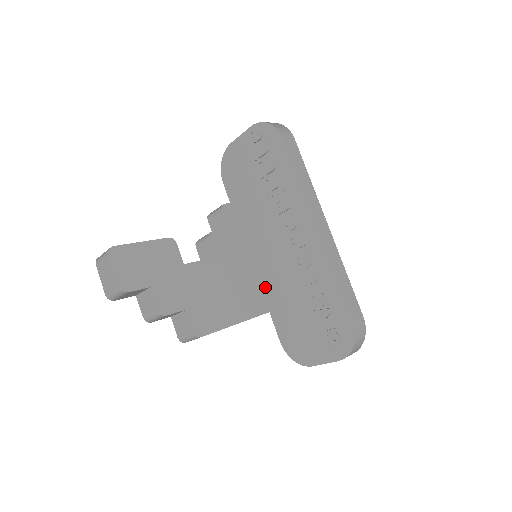
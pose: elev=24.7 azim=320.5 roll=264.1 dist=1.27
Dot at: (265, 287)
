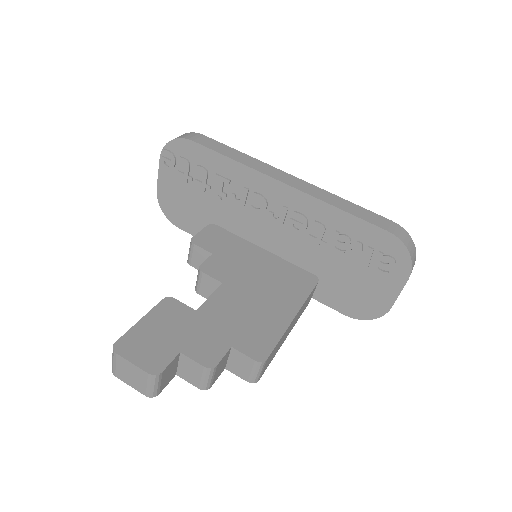
Dot at: (288, 276)
